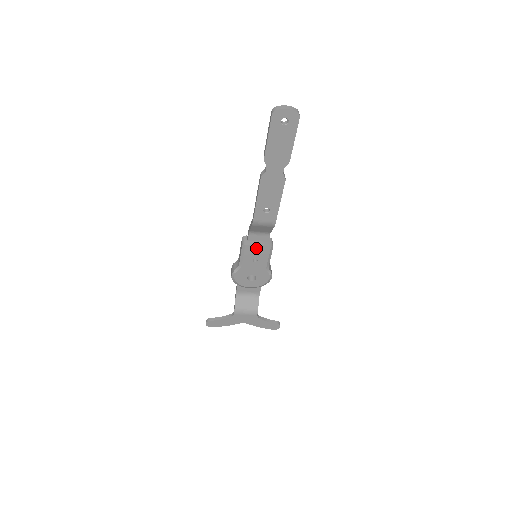
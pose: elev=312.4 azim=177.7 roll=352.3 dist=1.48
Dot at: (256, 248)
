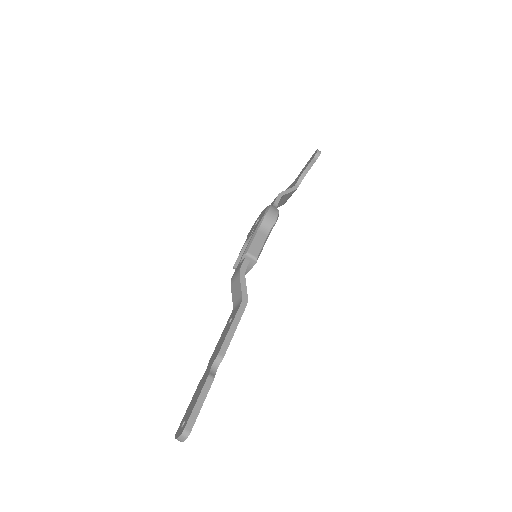
Dot at: occluded
